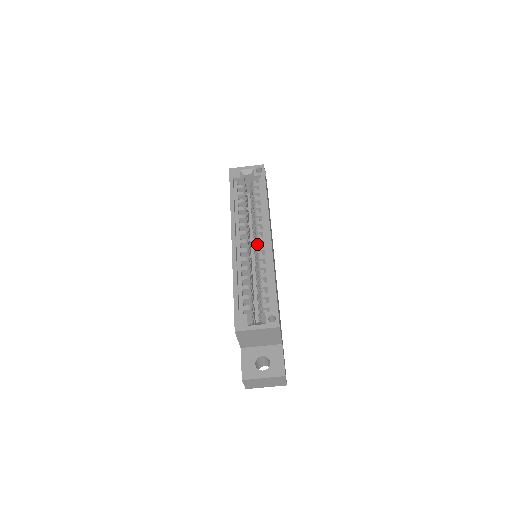
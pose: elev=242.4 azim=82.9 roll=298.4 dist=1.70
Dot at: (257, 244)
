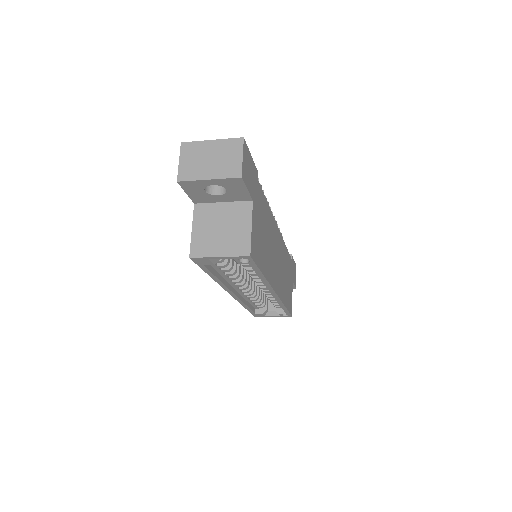
Dot at: occluded
